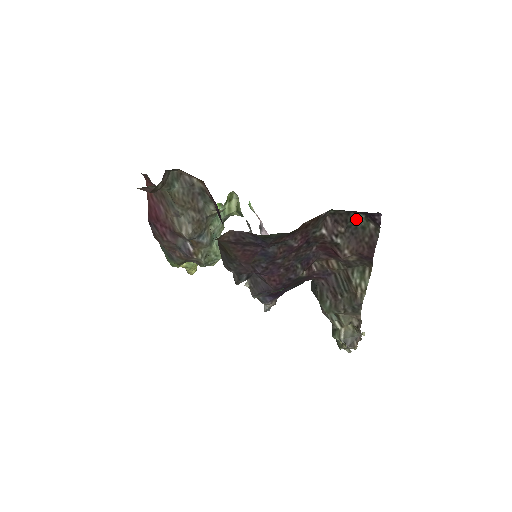
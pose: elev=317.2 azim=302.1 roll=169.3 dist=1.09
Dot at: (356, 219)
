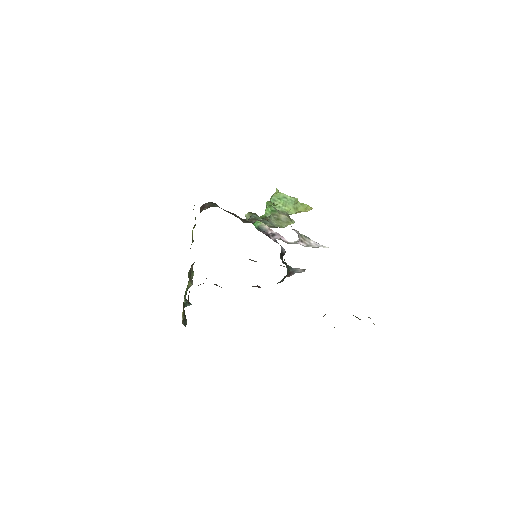
Dot at: occluded
